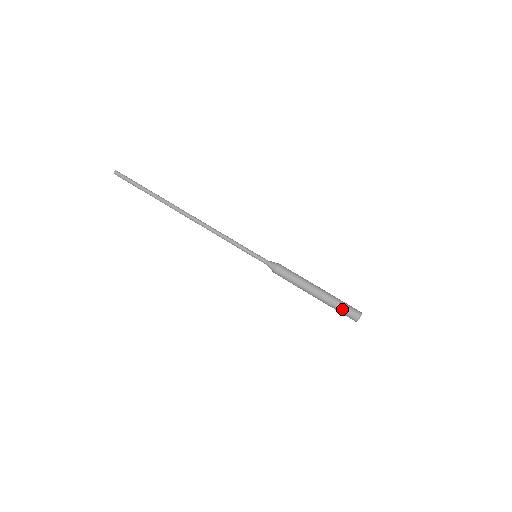
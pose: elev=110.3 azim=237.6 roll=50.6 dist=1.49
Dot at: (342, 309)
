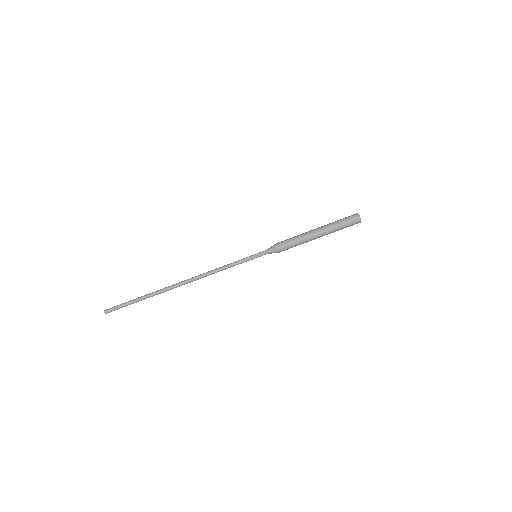
Dot at: (345, 226)
